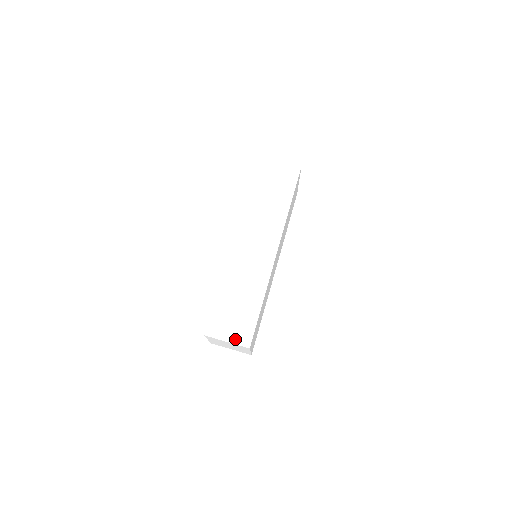
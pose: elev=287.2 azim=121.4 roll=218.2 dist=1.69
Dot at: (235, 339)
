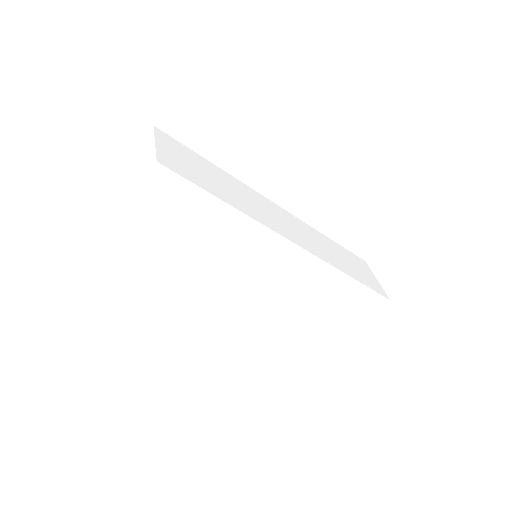
Dot at: (163, 152)
